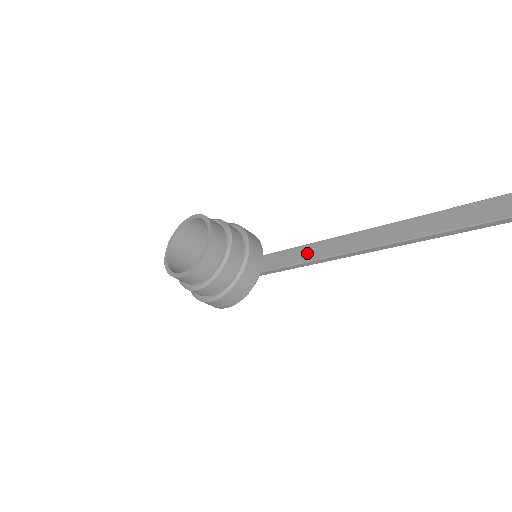
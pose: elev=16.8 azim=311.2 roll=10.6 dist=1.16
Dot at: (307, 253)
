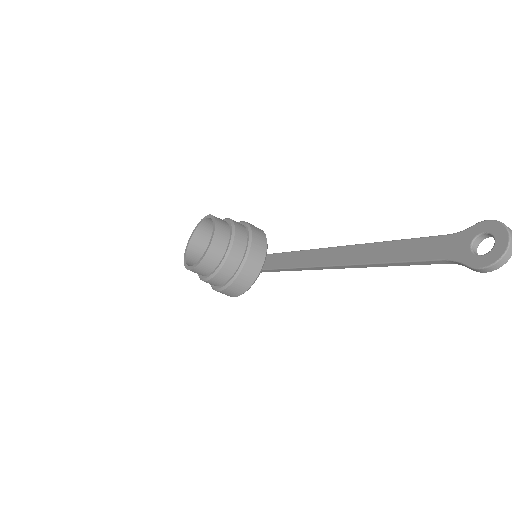
Dot at: (294, 260)
